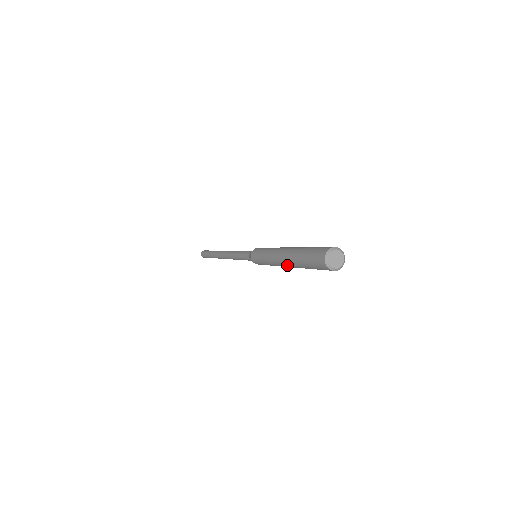
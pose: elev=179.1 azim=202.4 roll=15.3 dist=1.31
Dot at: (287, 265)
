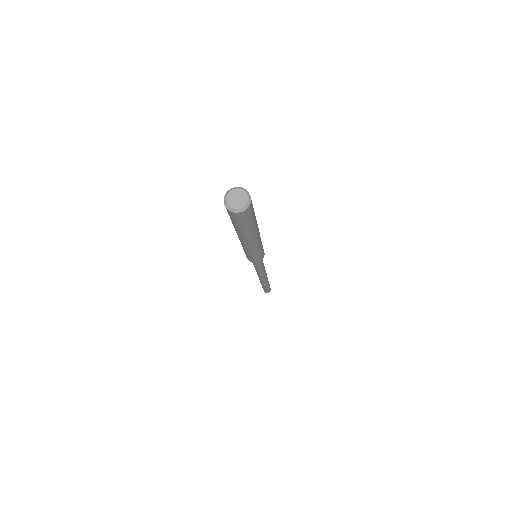
Dot at: (249, 241)
